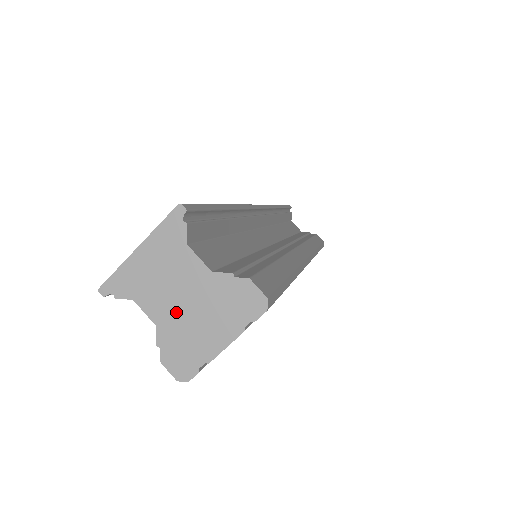
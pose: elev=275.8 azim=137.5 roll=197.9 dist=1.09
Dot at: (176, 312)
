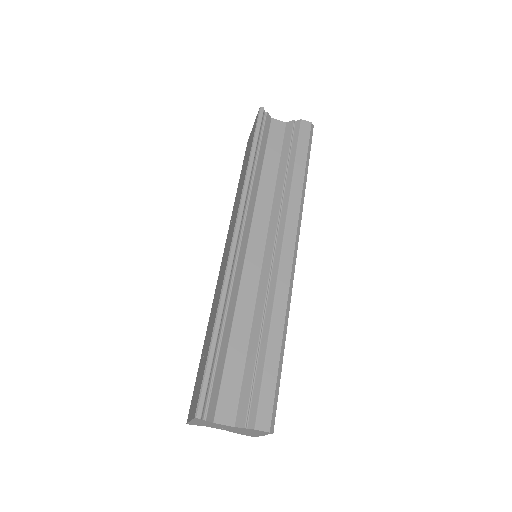
Dot at: (230, 430)
